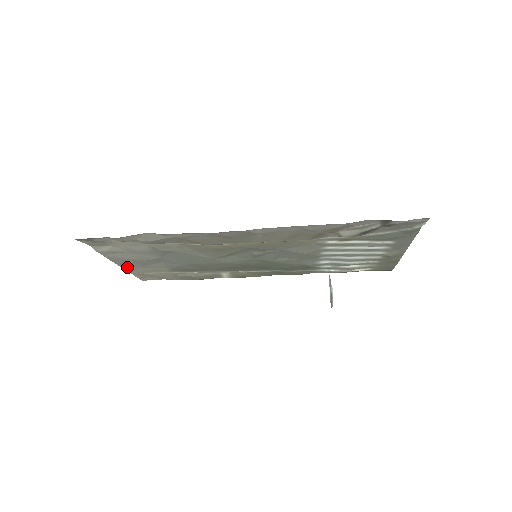
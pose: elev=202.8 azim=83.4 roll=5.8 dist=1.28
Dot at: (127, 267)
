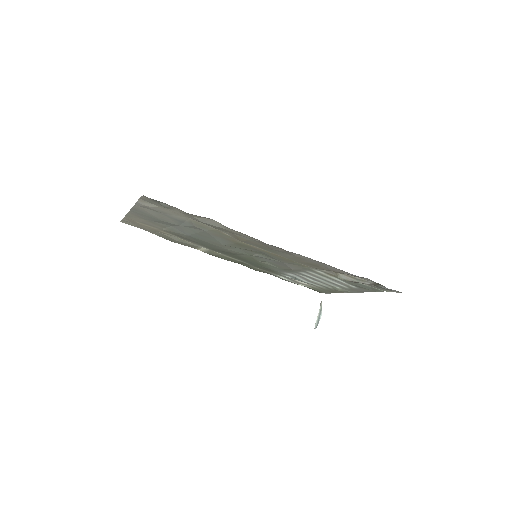
Dot at: (133, 214)
